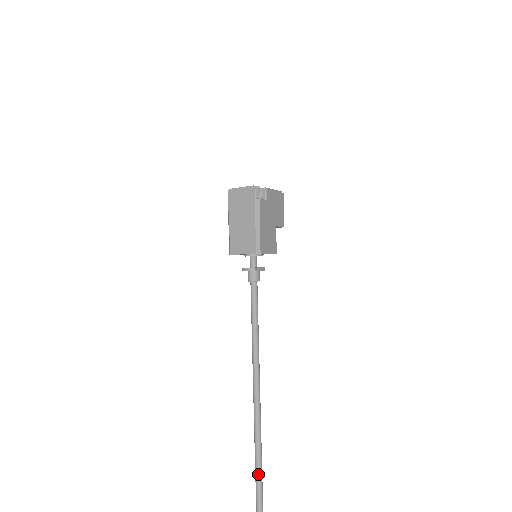
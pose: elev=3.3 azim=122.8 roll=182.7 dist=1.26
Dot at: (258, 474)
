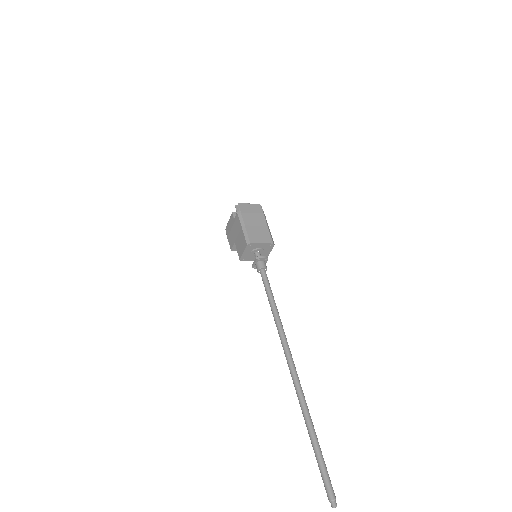
Dot at: (314, 429)
